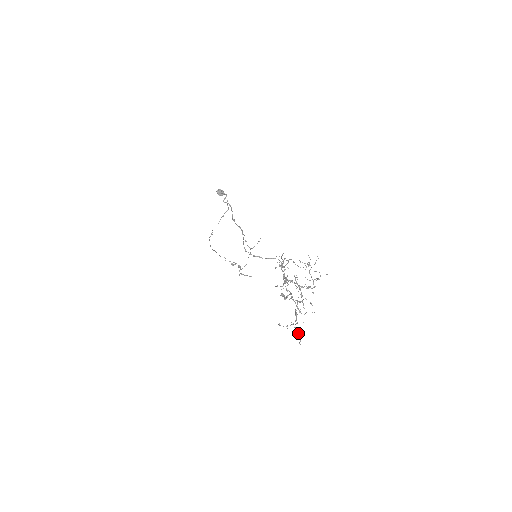
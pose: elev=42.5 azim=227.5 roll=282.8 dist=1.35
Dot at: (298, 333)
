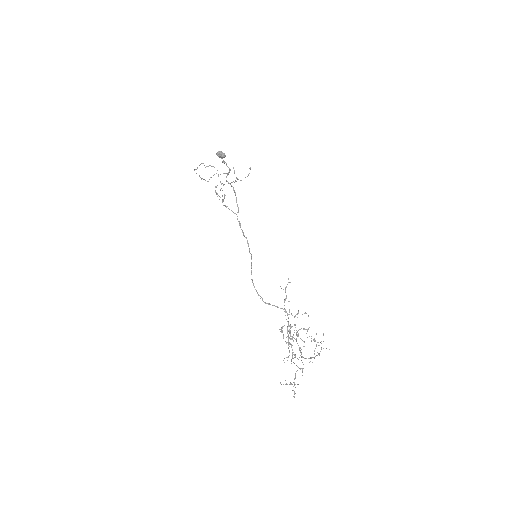
Dot at: (294, 393)
